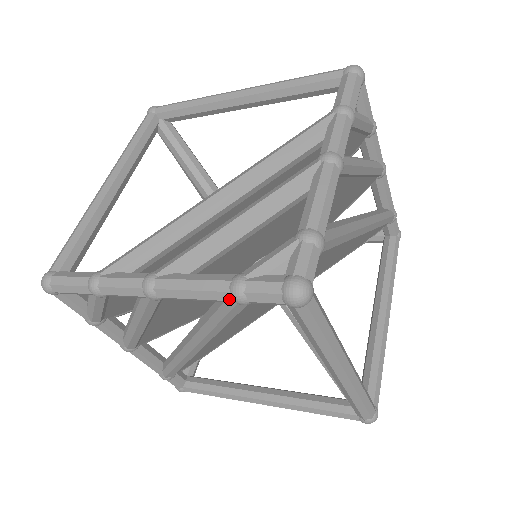
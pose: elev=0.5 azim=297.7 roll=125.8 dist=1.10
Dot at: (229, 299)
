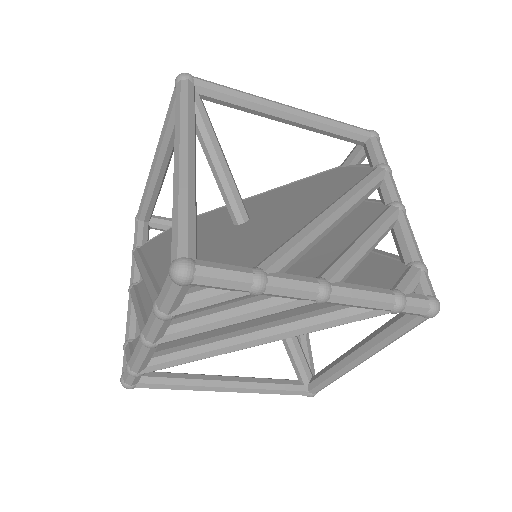
Dot at: (390, 309)
